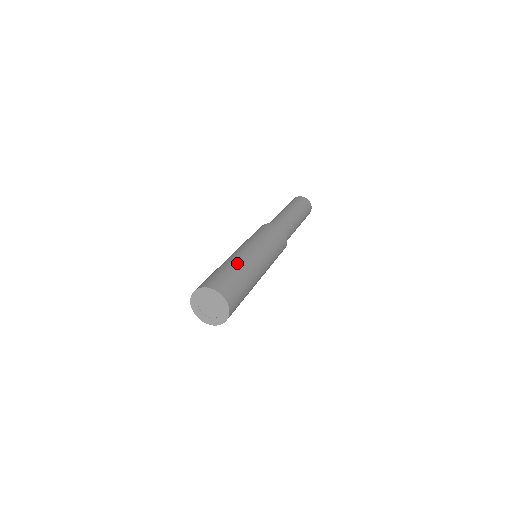
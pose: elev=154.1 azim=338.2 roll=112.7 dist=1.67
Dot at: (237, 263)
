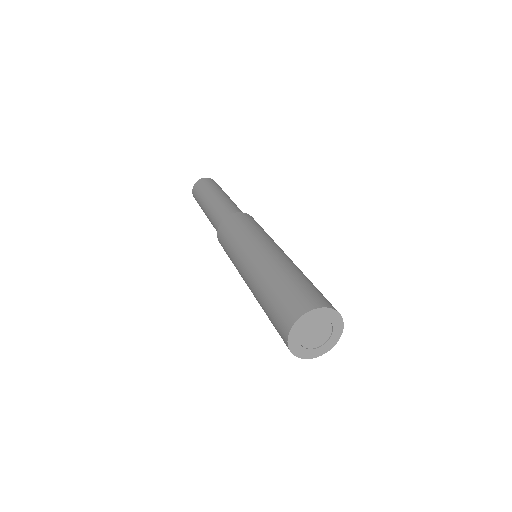
Dot at: (284, 268)
